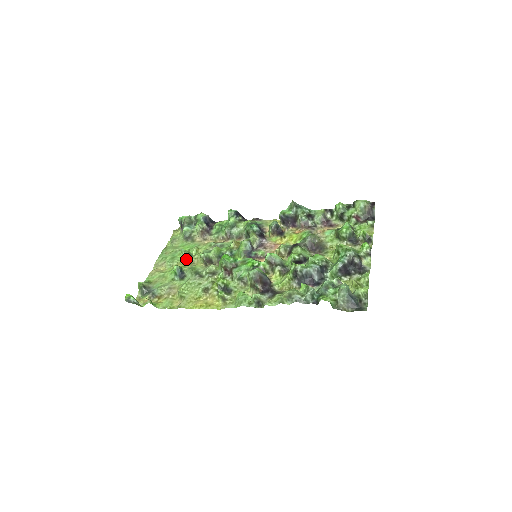
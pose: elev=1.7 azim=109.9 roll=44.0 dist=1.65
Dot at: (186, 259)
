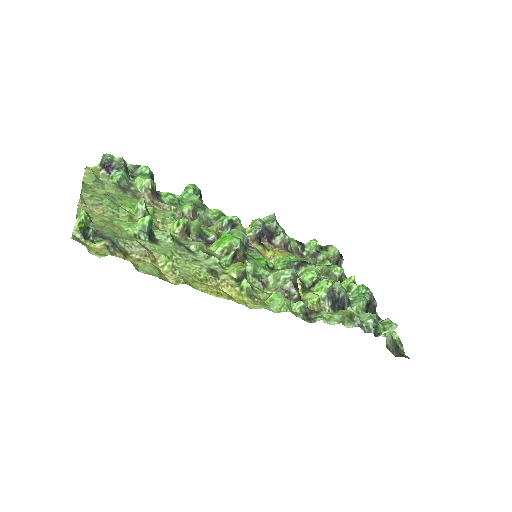
Dot at: occluded
